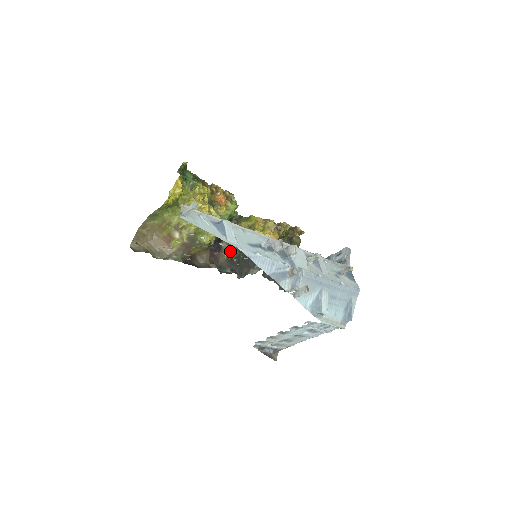
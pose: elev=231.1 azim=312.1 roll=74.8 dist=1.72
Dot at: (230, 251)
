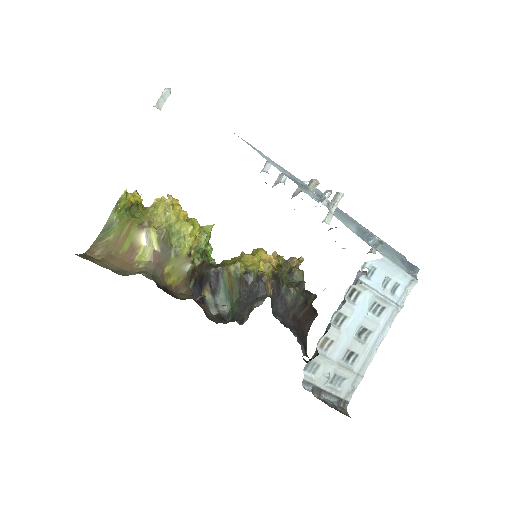
Dot at: (218, 308)
